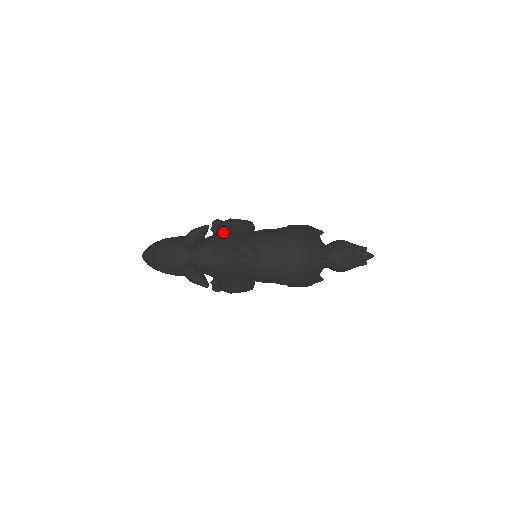
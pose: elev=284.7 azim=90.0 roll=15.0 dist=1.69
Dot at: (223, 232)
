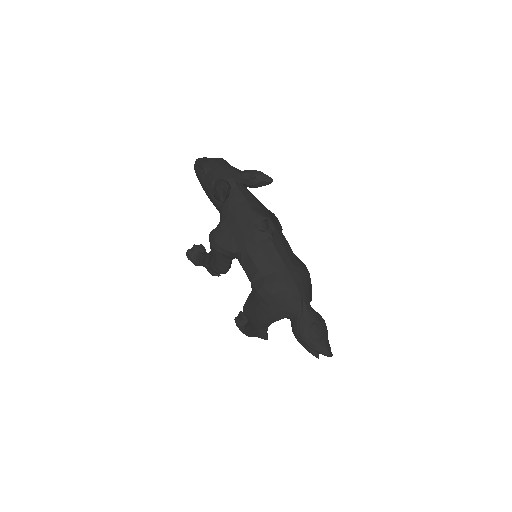
Dot at: (266, 208)
